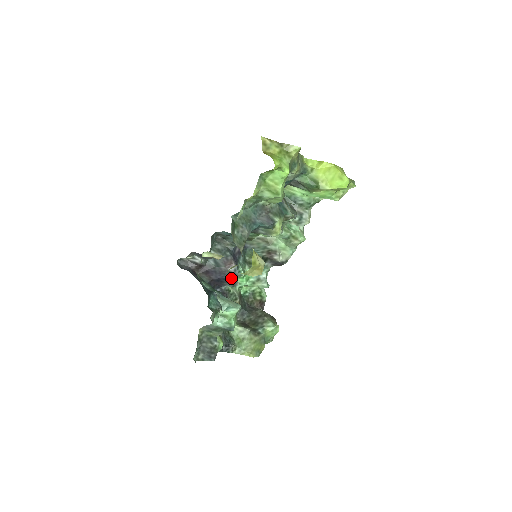
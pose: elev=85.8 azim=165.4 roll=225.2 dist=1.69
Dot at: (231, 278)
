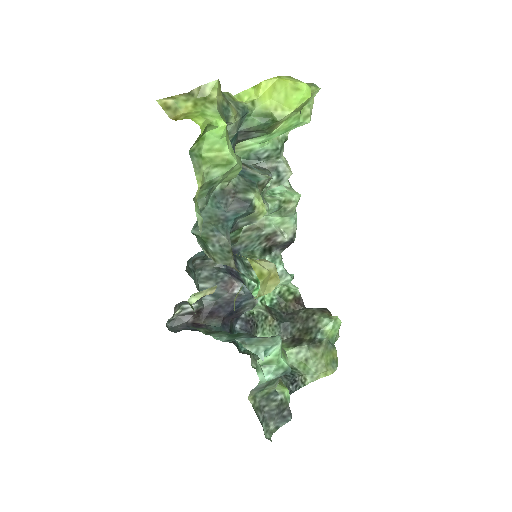
Dot at: (244, 301)
